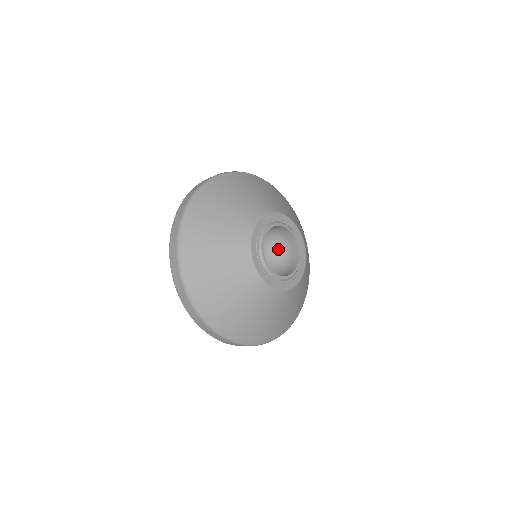
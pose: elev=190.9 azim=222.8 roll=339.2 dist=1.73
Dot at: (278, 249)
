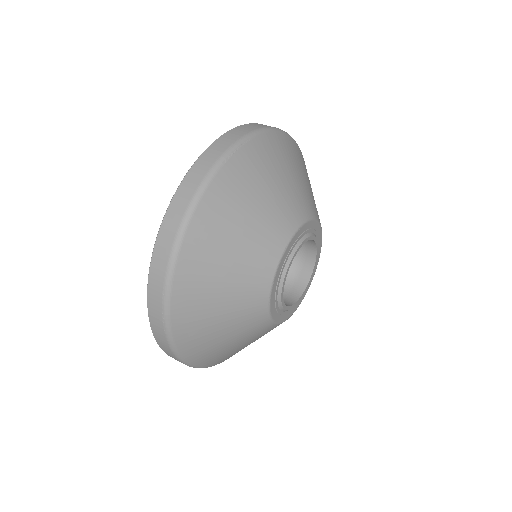
Dot at: occluded
